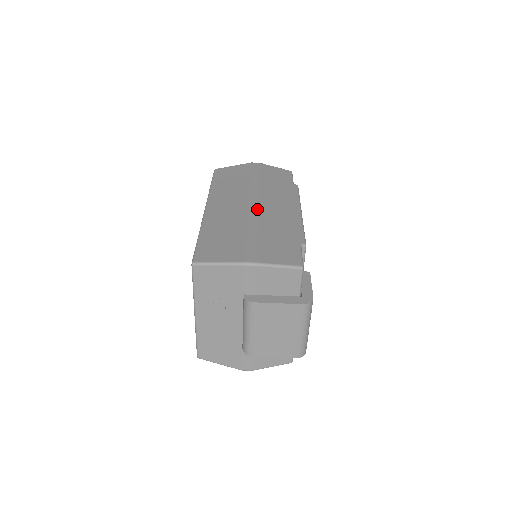
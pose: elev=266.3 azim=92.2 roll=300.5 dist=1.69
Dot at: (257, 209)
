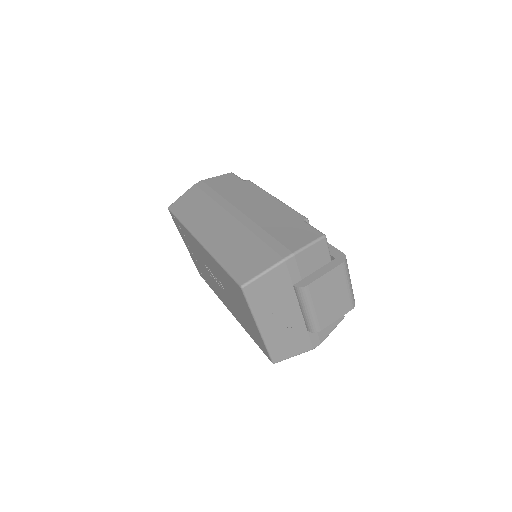
Dot at: (244, 215)
